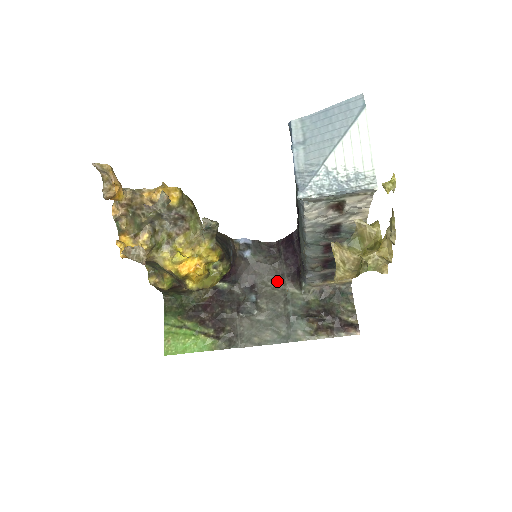
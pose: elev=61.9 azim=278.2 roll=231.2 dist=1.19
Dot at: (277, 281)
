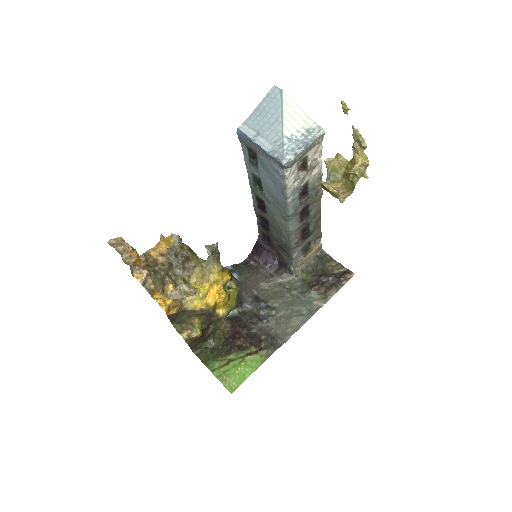
Dot at: (271, 282)
